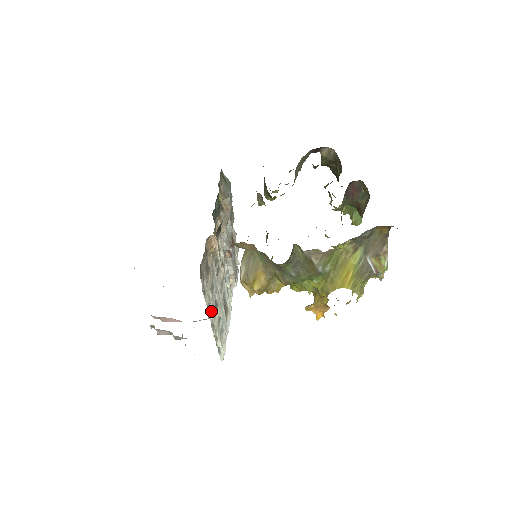
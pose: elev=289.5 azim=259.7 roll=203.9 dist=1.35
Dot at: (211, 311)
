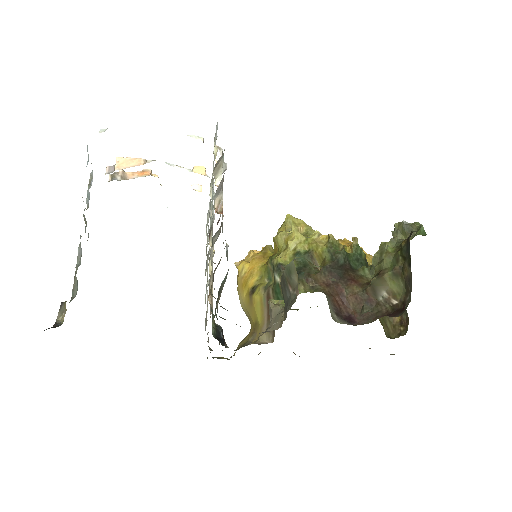
Dot at: occluded
